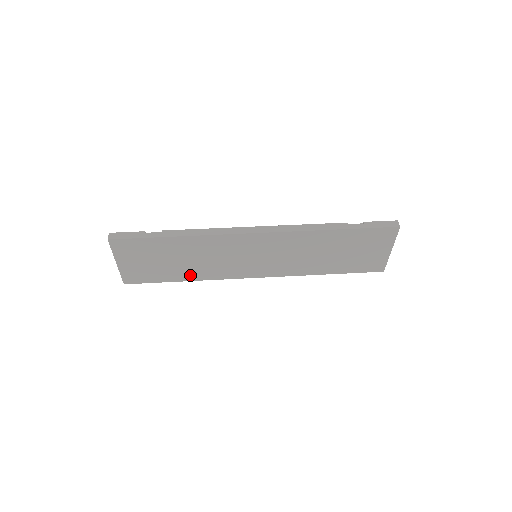
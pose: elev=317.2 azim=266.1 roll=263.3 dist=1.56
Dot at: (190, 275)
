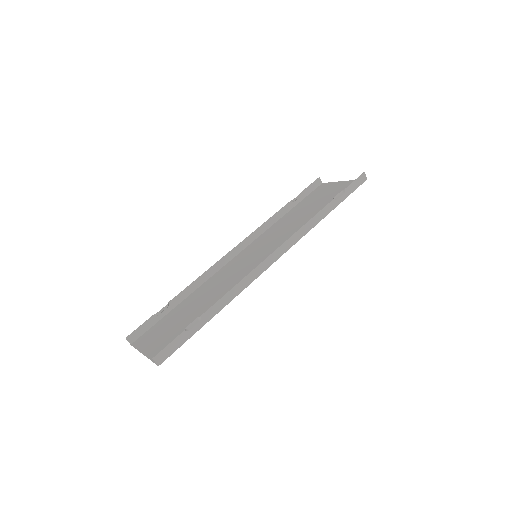
Dot at: (193, 298)
